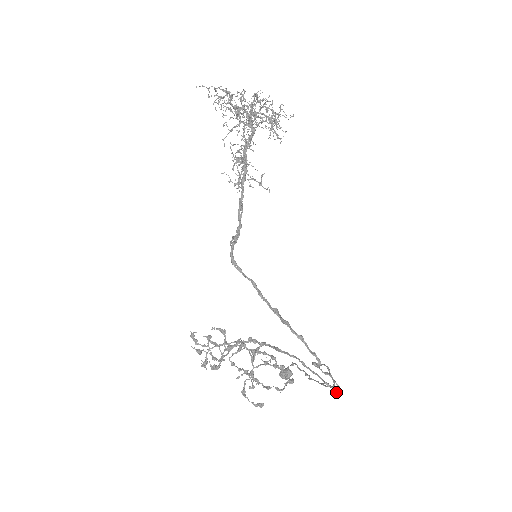
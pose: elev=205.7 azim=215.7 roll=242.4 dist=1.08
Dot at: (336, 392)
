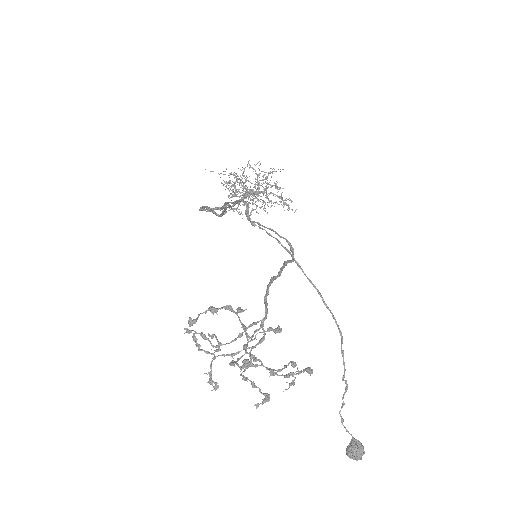
Dot at: occluded
